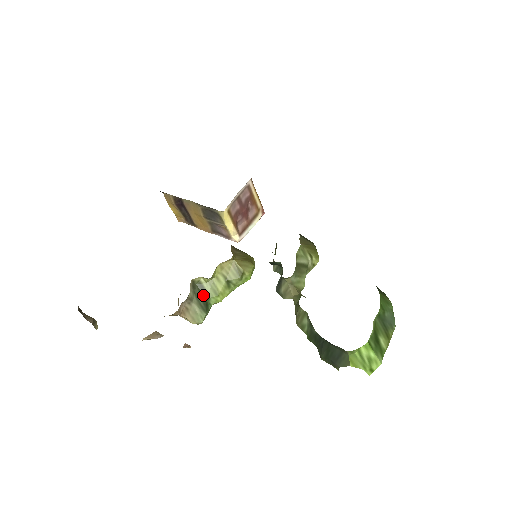
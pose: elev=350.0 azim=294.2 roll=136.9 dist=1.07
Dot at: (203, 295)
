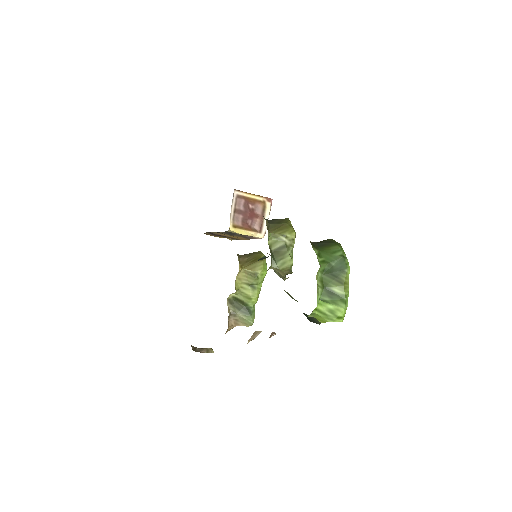
Dot at: (242, 304)
